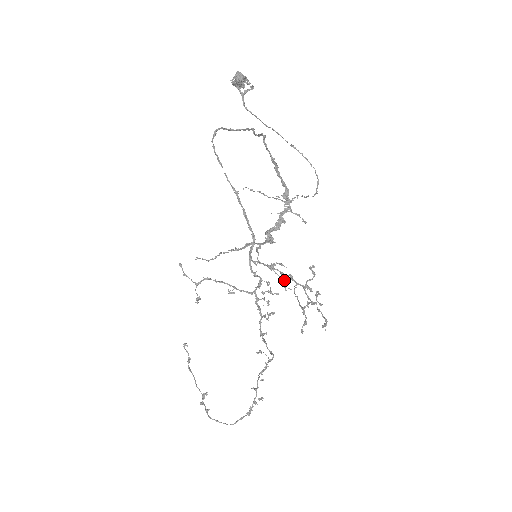
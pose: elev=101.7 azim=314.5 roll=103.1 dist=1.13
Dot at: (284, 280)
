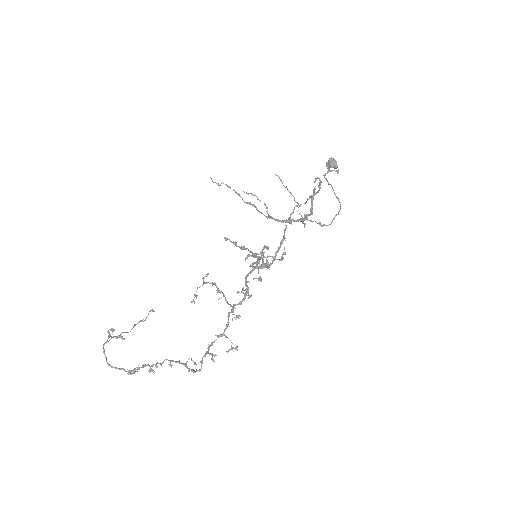
Dot at: (260, 277)
